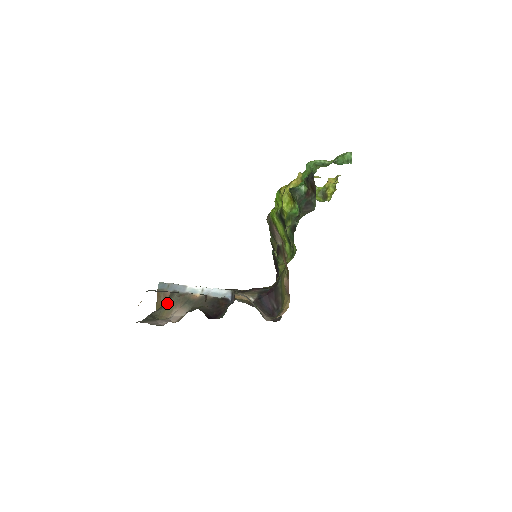
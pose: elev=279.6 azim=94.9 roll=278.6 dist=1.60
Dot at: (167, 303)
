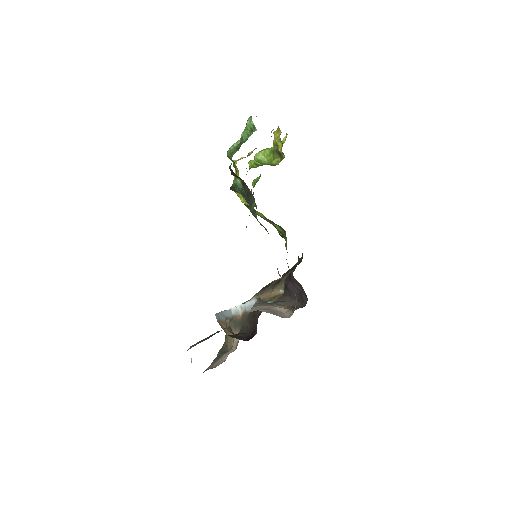
Dot at: (226, 333)
